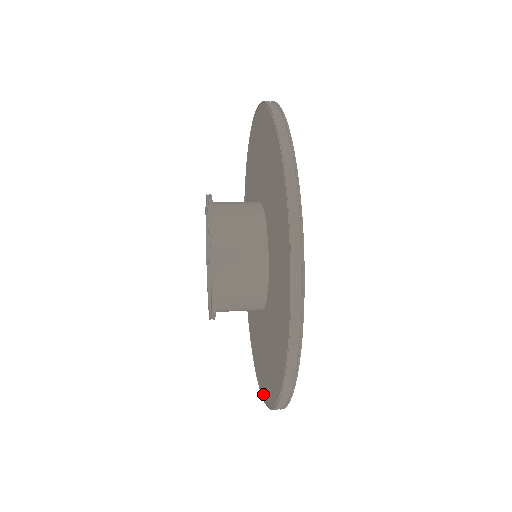
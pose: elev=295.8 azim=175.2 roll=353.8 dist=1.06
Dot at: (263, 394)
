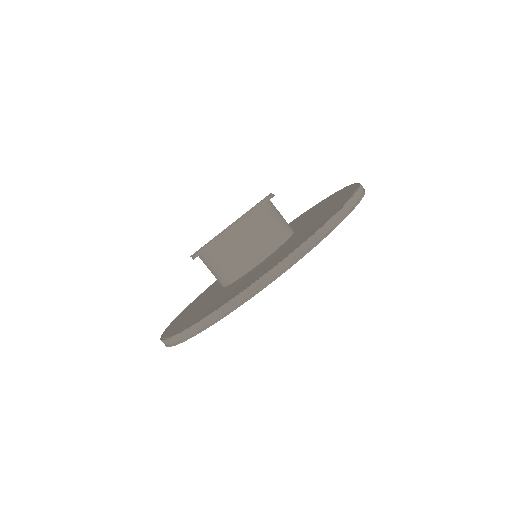
Dot at: (187, 327)
